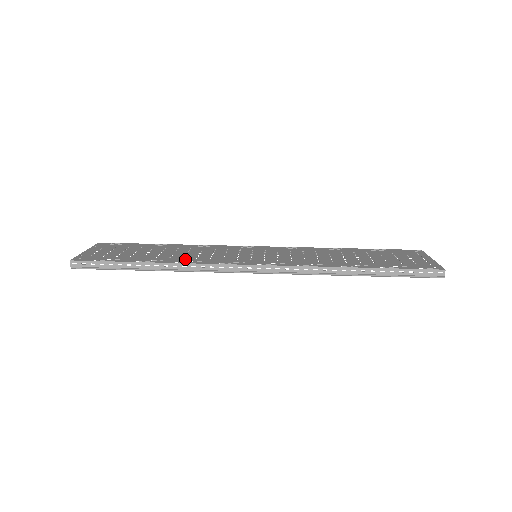
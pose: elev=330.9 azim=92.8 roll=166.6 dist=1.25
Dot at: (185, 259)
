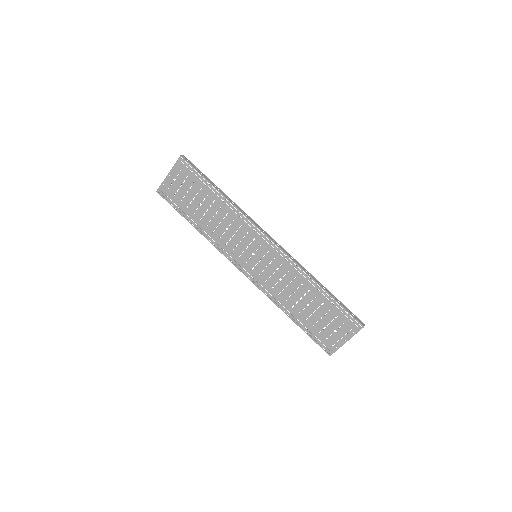
Dot at: (213, 235)
